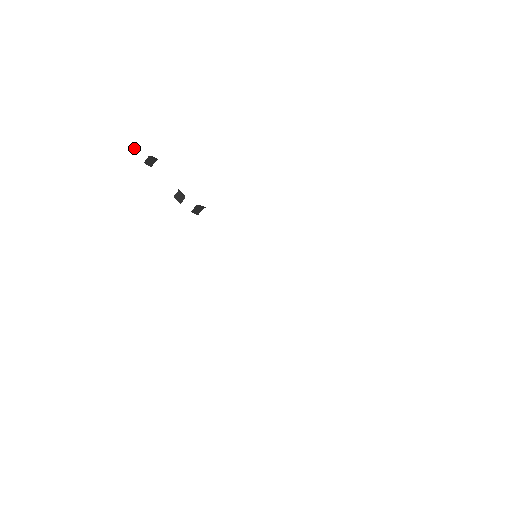
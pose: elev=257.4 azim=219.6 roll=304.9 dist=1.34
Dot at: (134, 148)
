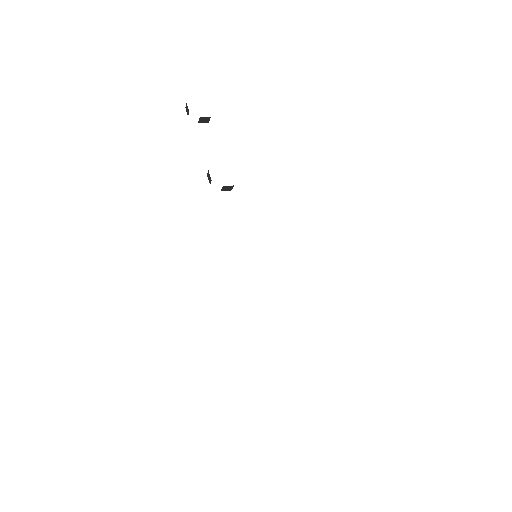
Dot at: (187, 109)
